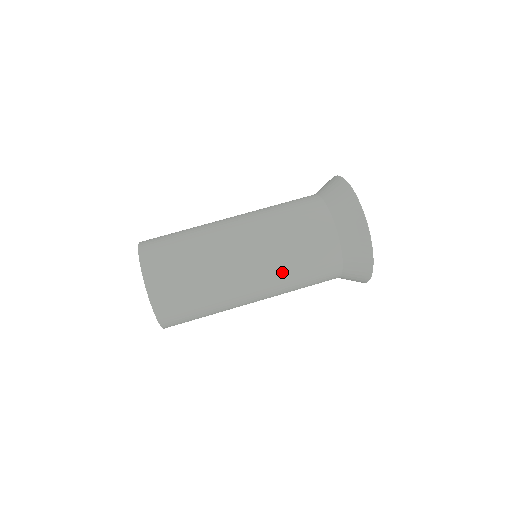
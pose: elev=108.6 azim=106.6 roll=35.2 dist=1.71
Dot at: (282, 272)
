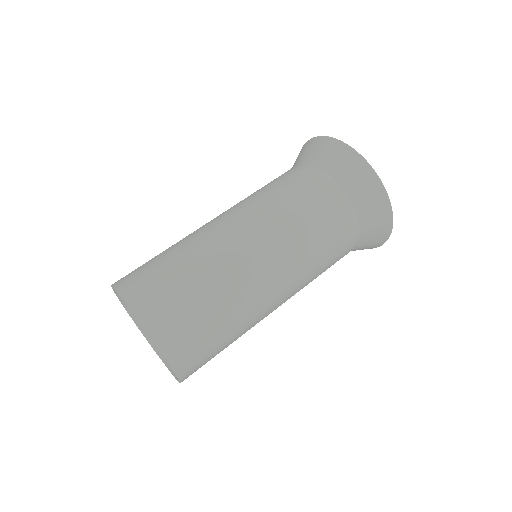
Dot at: (274, 216)
